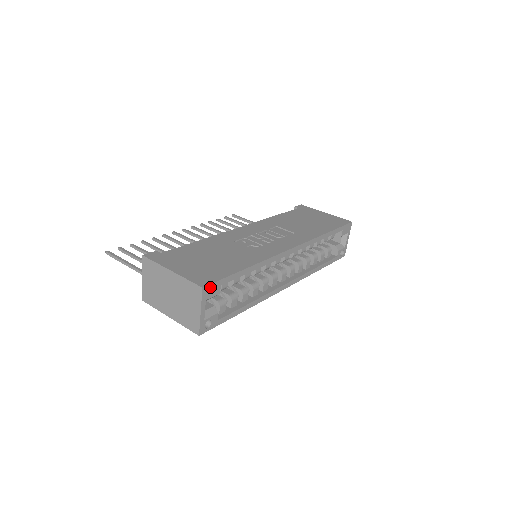
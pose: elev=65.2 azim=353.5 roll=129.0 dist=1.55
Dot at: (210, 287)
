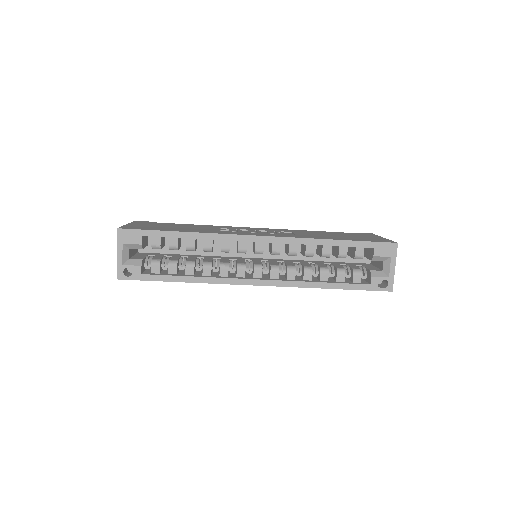
Dot at: (128, 232)
